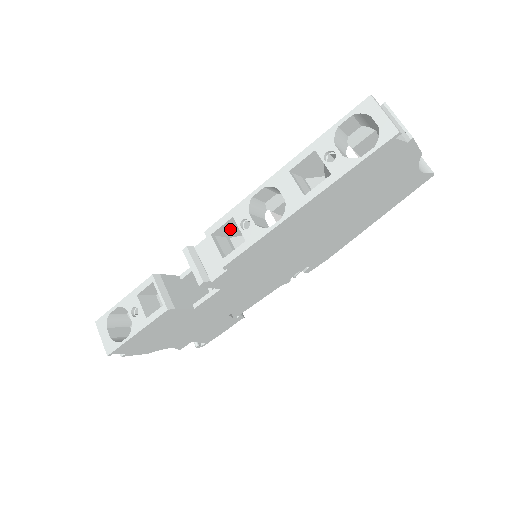
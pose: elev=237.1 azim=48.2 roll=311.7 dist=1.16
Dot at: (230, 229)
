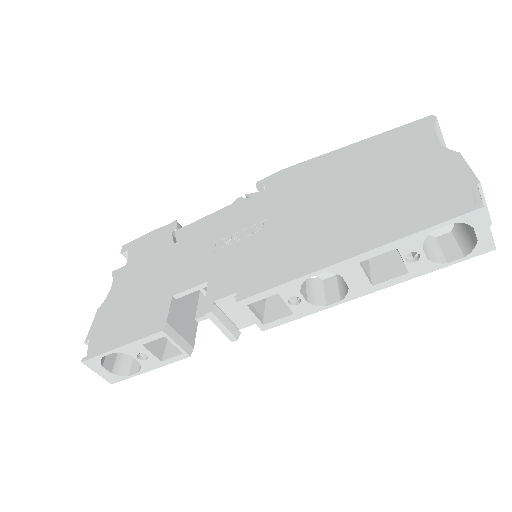
Dot at: occluded
